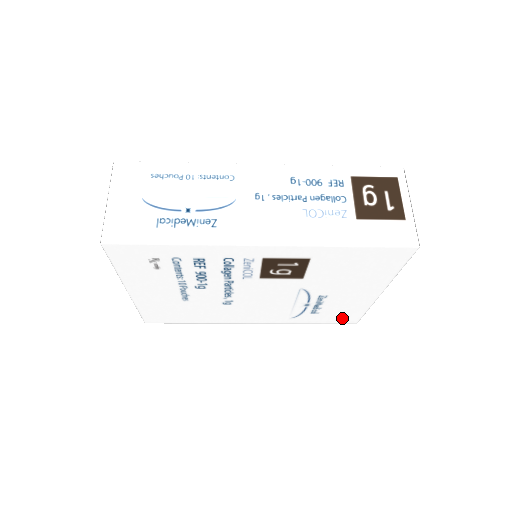
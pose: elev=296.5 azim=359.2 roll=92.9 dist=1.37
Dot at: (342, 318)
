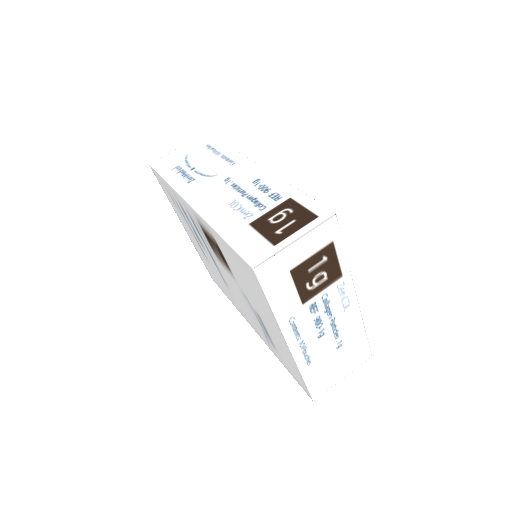
Dot at: (296, 376)
